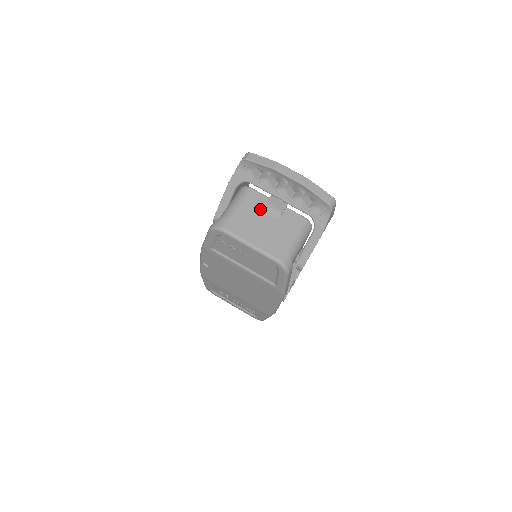
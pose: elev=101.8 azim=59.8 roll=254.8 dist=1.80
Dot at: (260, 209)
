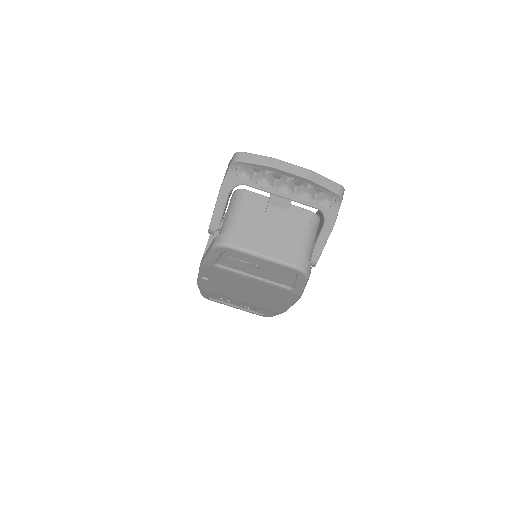
Dot at: (263, 213)
